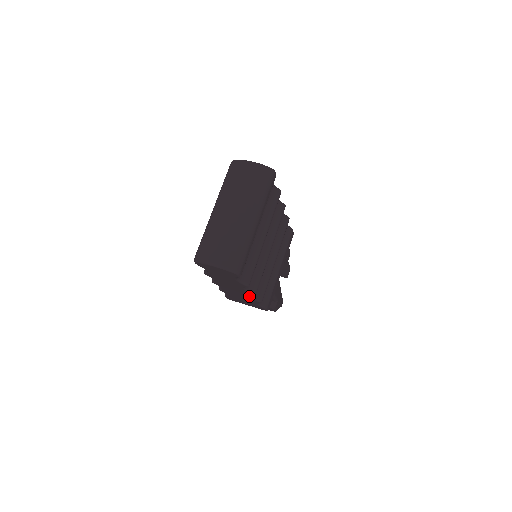
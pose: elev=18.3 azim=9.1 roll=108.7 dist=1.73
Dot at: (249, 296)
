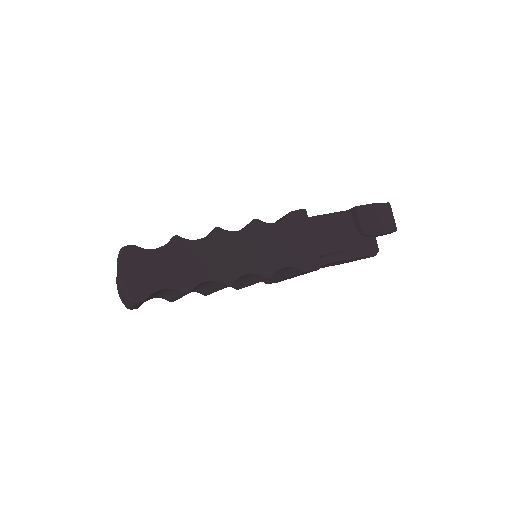
Dot at: occluded
